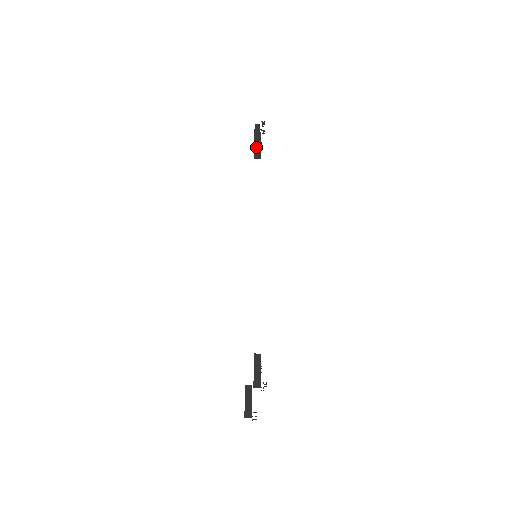
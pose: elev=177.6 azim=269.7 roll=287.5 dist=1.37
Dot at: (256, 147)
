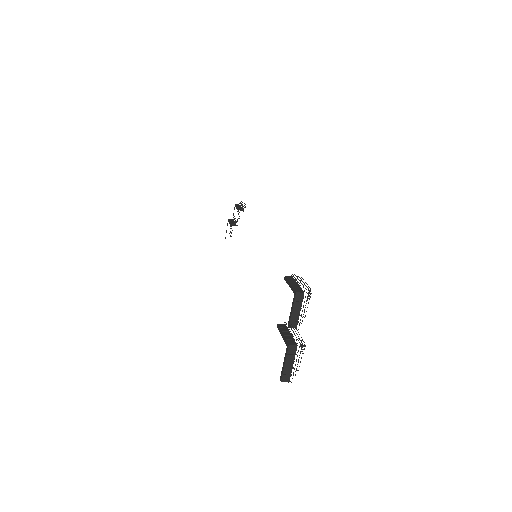
Dot at: (239, 208)
